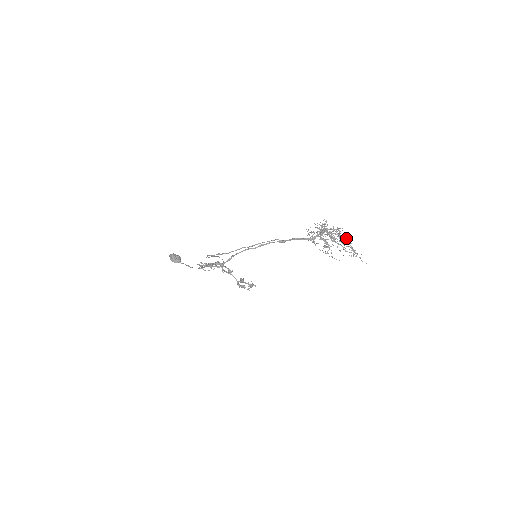
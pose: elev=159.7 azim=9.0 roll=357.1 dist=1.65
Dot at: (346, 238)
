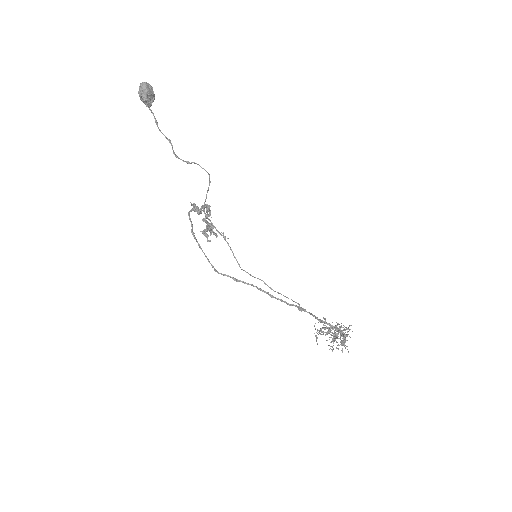
Dot at: occluded
